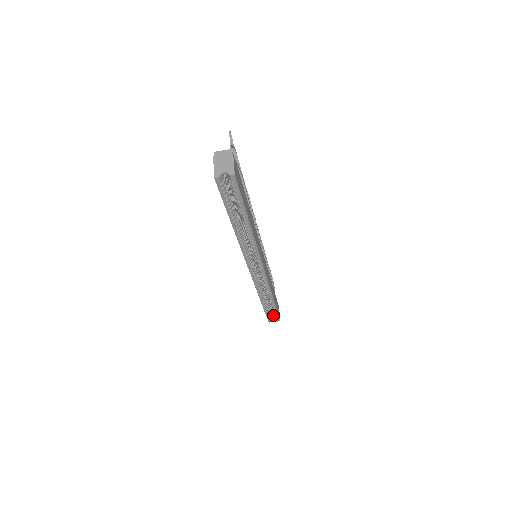
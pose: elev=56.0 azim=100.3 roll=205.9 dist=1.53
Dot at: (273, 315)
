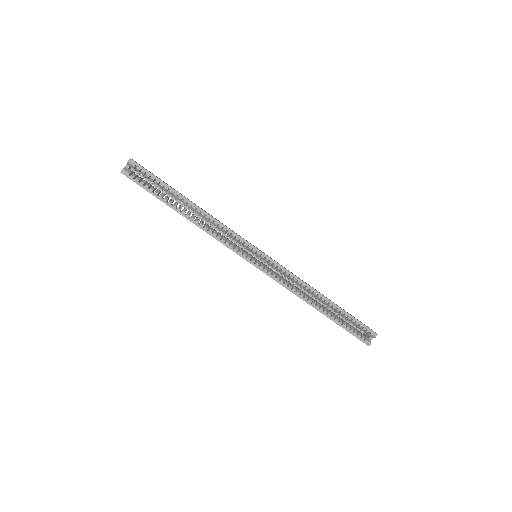
Dot at: (367, 337)
